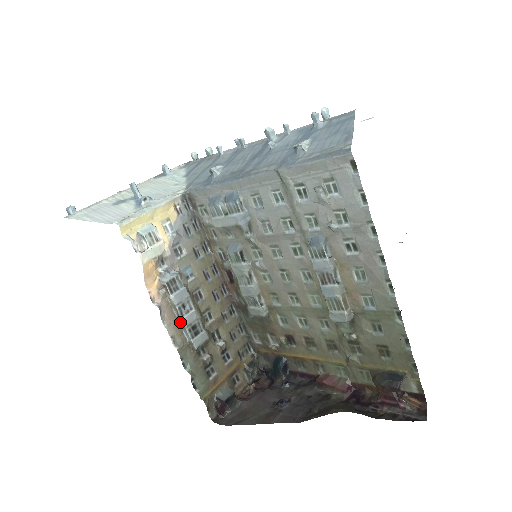
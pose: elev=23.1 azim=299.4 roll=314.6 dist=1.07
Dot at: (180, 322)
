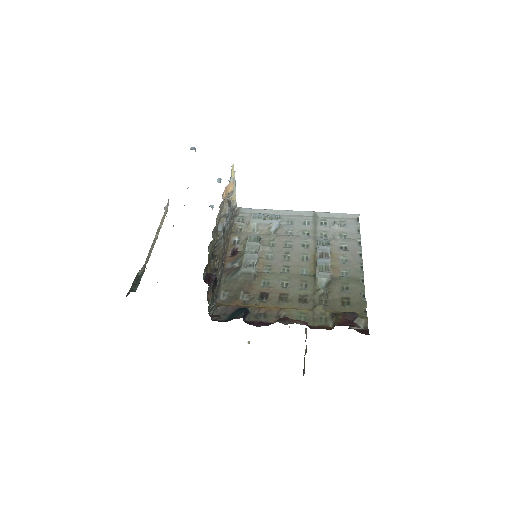
Dot at: (223, 219)
